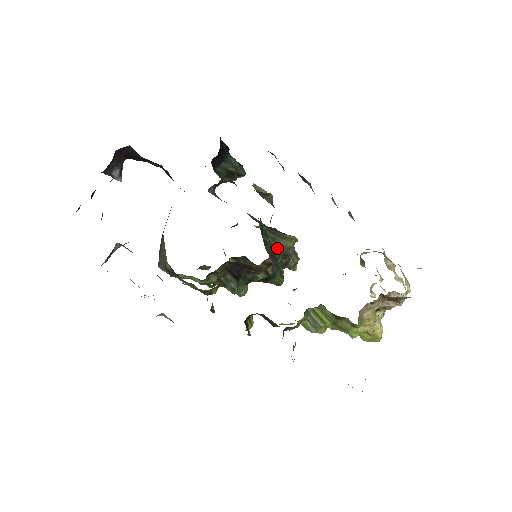
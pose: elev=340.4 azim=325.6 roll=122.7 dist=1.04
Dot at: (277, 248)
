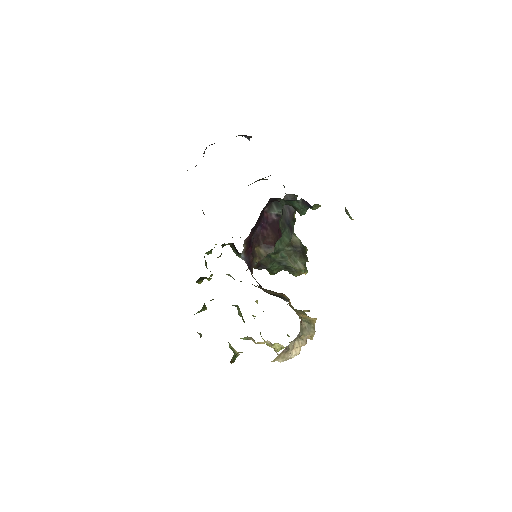
Dot at: (281, 262)
